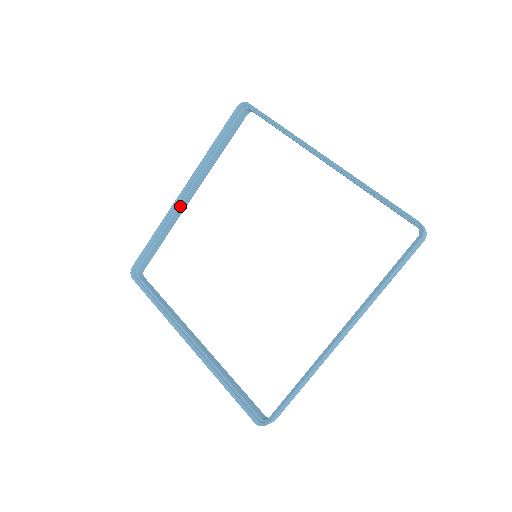
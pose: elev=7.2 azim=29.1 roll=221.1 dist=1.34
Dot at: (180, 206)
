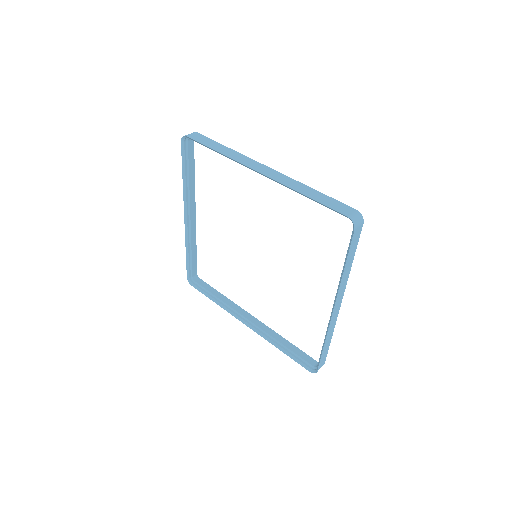
Dot at: occluded
